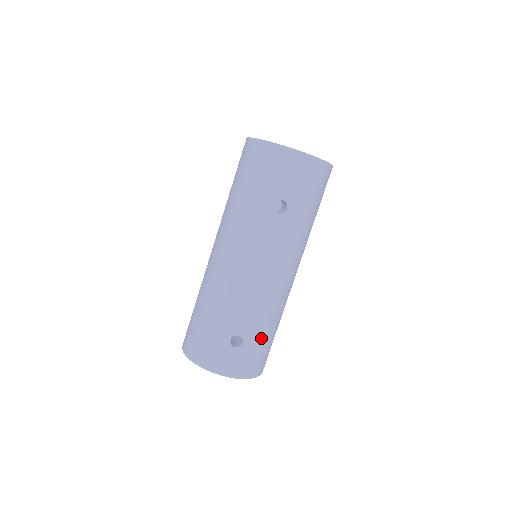
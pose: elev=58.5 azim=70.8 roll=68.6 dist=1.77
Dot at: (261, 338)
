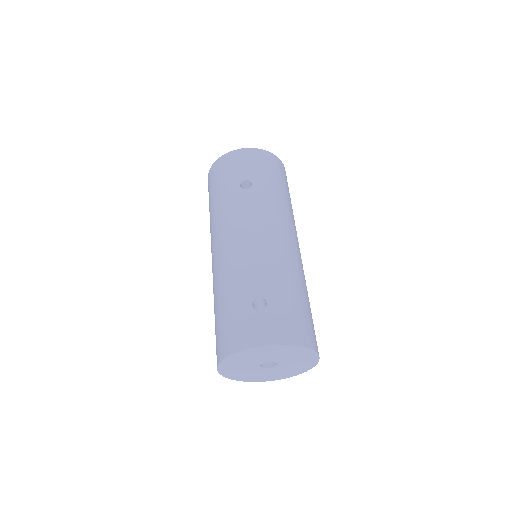
Dot at: (286, 297)
